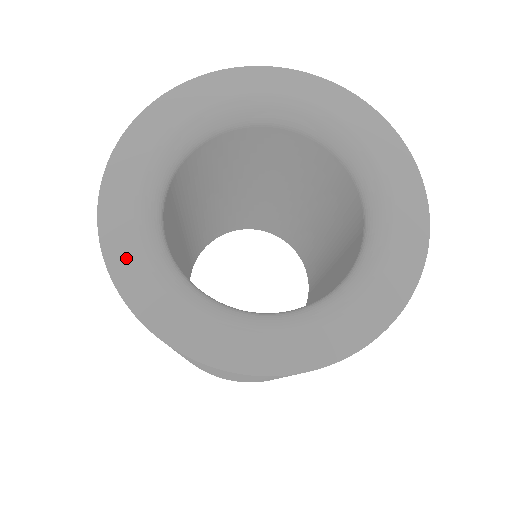
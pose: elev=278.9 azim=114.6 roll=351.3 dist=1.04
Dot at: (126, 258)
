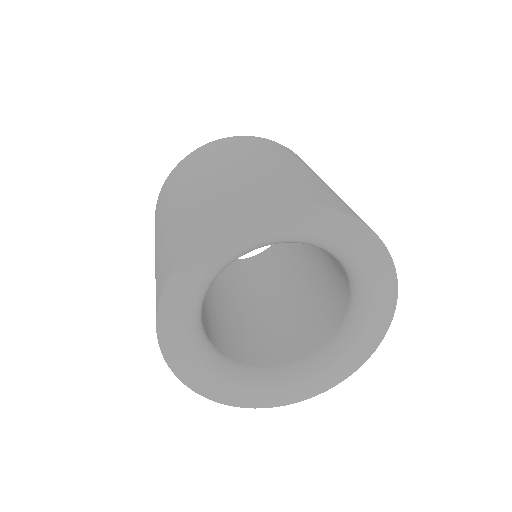
Dot at: (235, 396)
